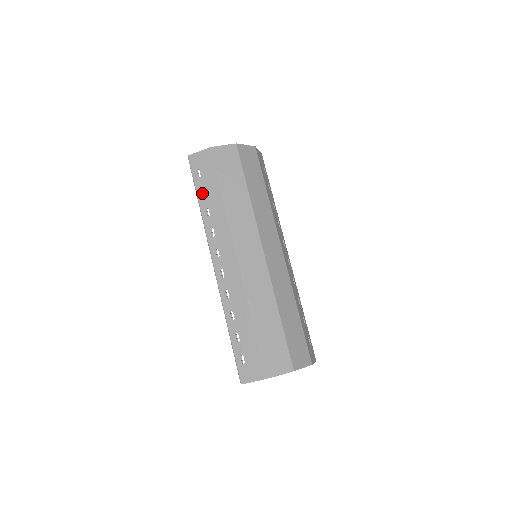
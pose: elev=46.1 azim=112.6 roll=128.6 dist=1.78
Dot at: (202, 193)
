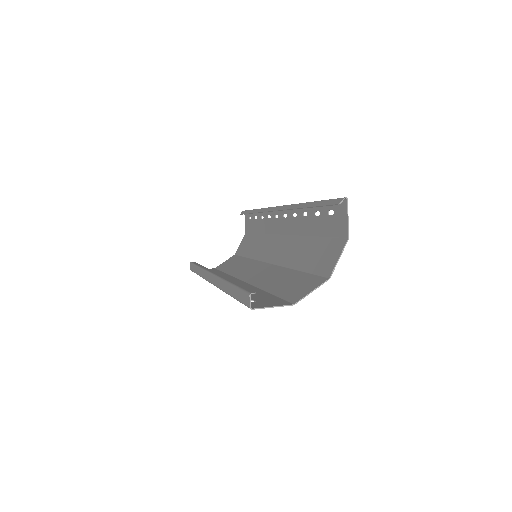
Dot at: occluded
